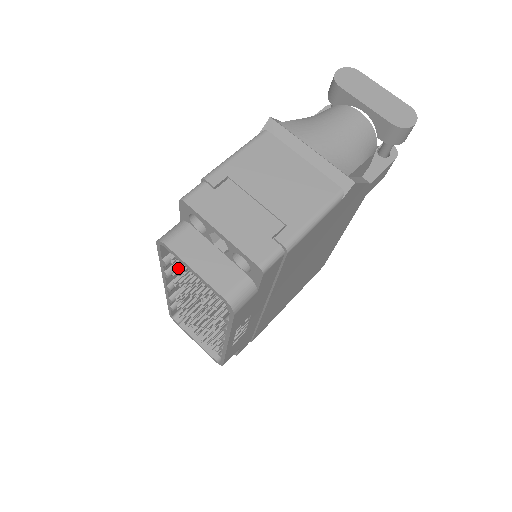
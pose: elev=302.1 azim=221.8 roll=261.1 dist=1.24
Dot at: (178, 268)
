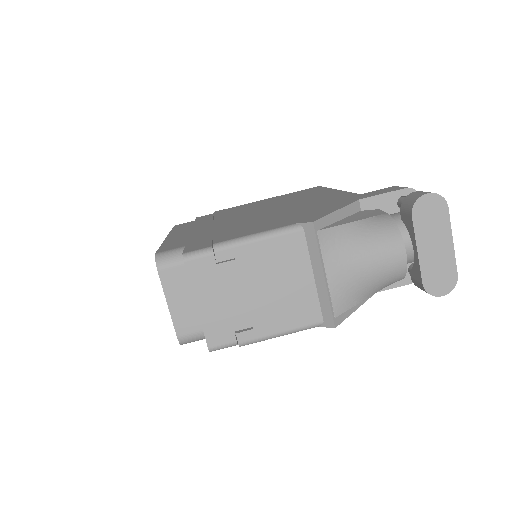
Dot at: occluded
